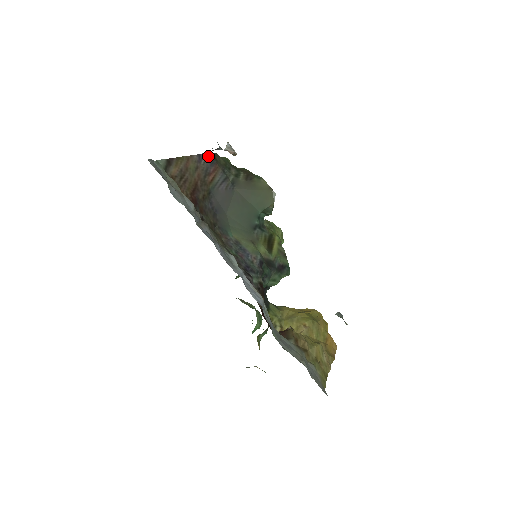
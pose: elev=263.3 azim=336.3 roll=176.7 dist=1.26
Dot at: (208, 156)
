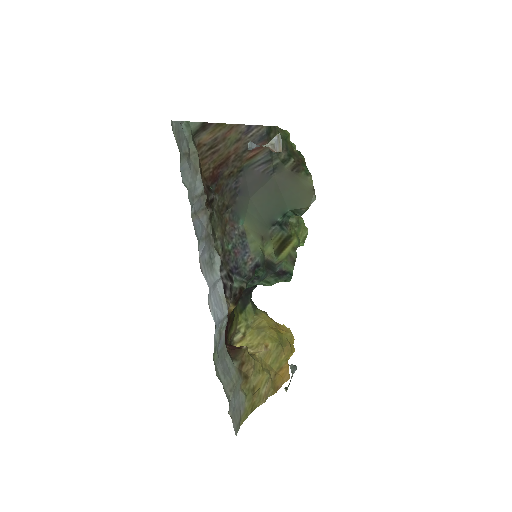
Dot at: (261, 129)
